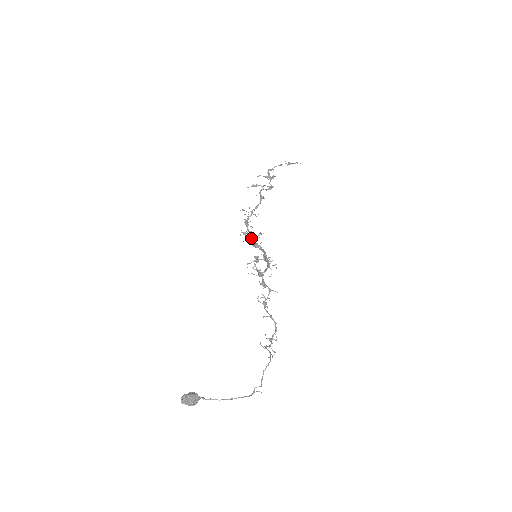
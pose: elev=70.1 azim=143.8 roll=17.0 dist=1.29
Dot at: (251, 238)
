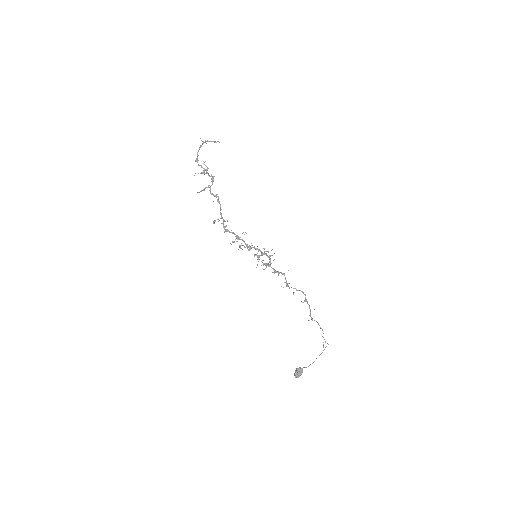
Dot at: occluded
